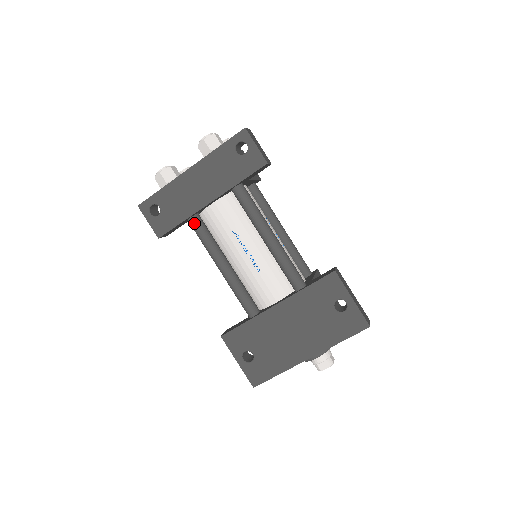
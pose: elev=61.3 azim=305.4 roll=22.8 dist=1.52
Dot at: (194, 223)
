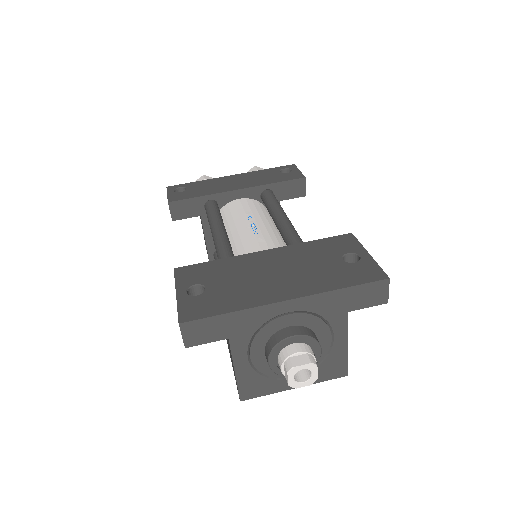
Dot at: (211, 203)
